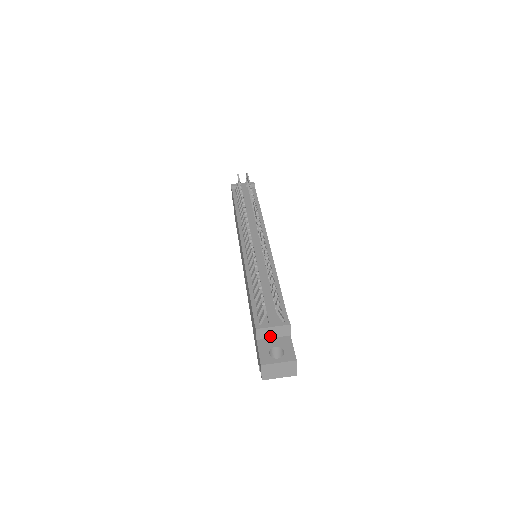
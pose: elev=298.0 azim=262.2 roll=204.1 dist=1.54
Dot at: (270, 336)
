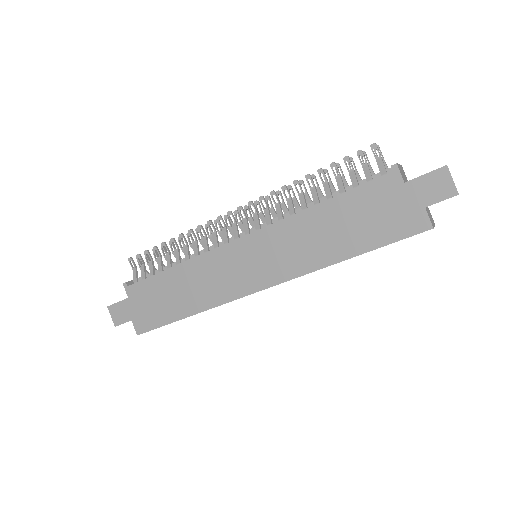
Dot at: (404, 180)
